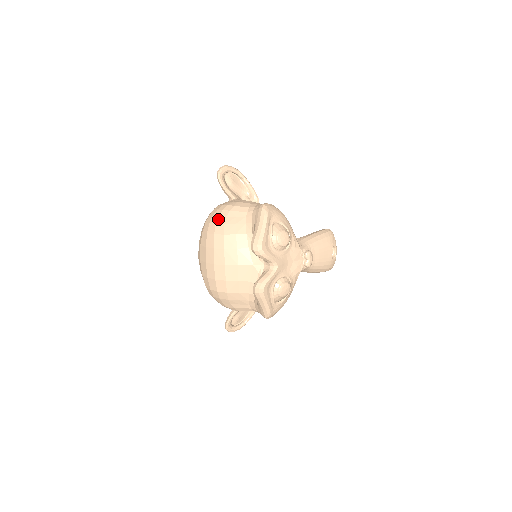
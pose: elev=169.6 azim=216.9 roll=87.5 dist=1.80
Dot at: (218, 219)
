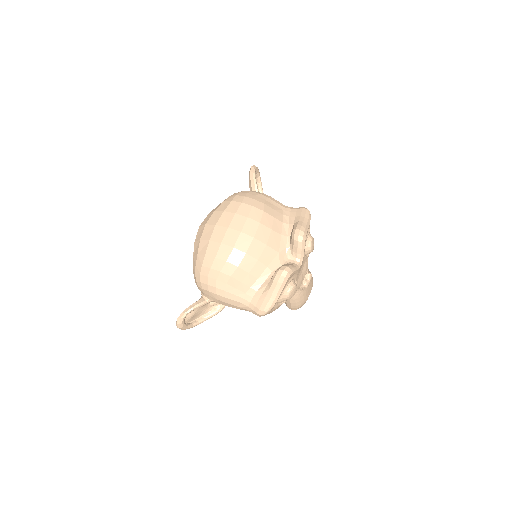
Dot at: (257, 197)
